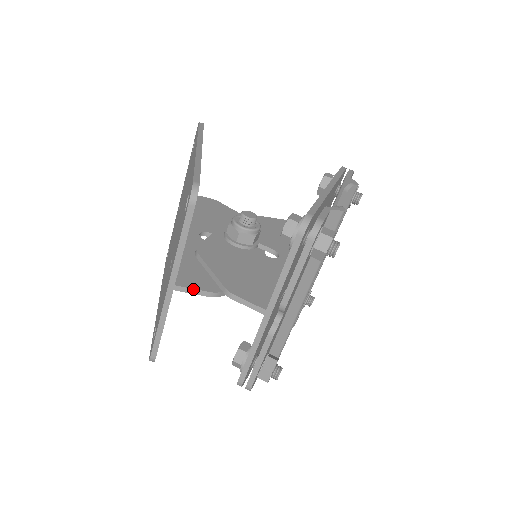
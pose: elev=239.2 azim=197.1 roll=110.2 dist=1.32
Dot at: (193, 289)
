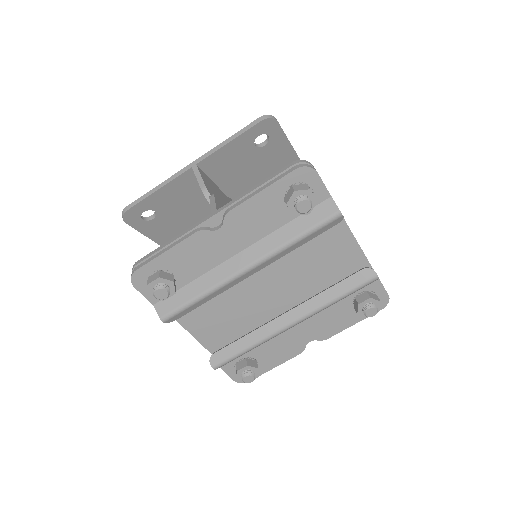
Dot at: (201, 175)
